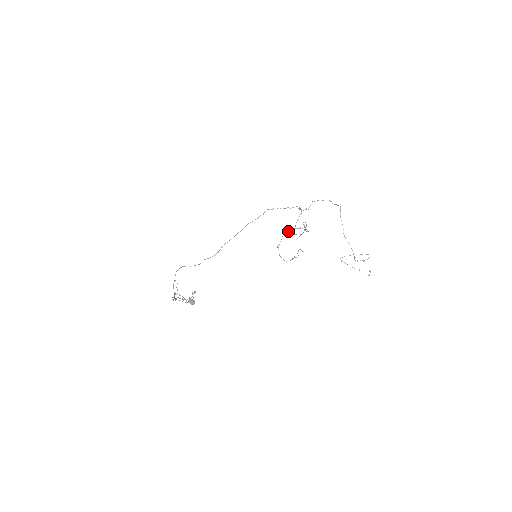
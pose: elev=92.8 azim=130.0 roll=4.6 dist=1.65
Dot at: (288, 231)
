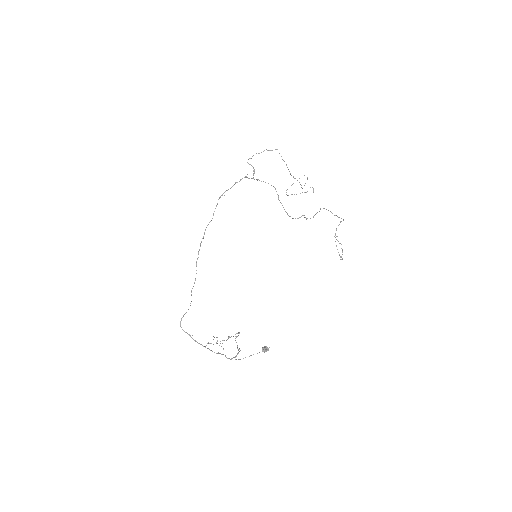
Dot at: occluded
